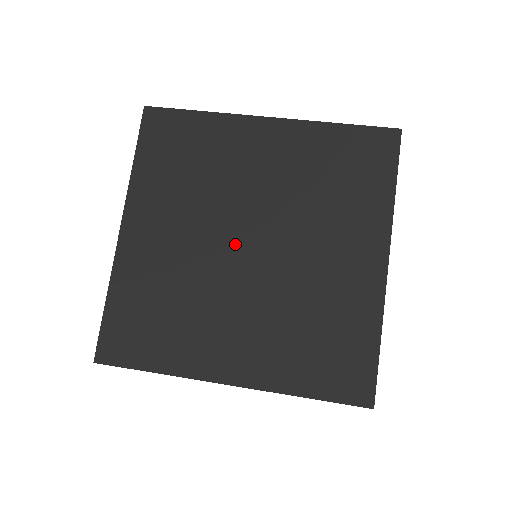
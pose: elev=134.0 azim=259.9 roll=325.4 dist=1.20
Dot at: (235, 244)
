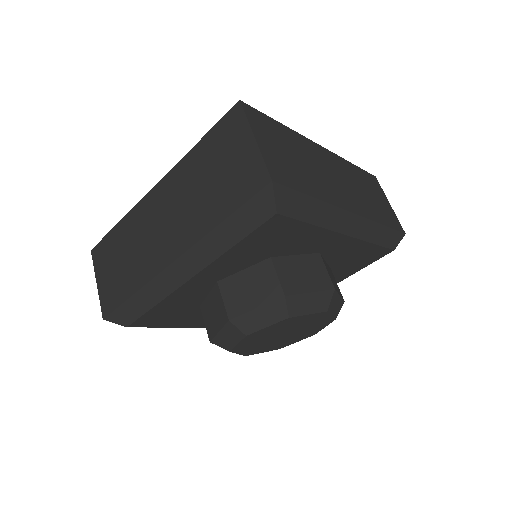
Dot at: occluded
